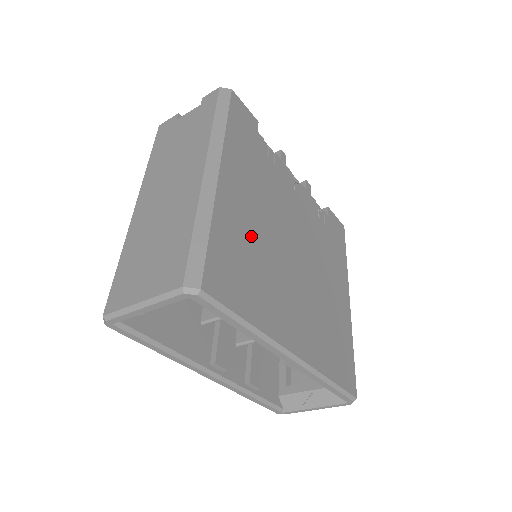
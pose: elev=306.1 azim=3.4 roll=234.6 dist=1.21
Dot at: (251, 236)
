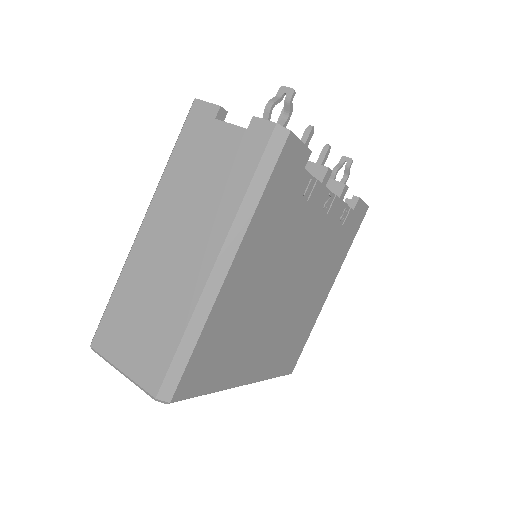
Dot at: (242, 313)
